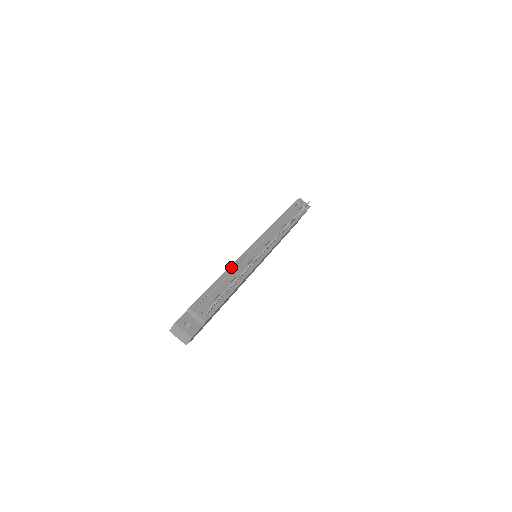
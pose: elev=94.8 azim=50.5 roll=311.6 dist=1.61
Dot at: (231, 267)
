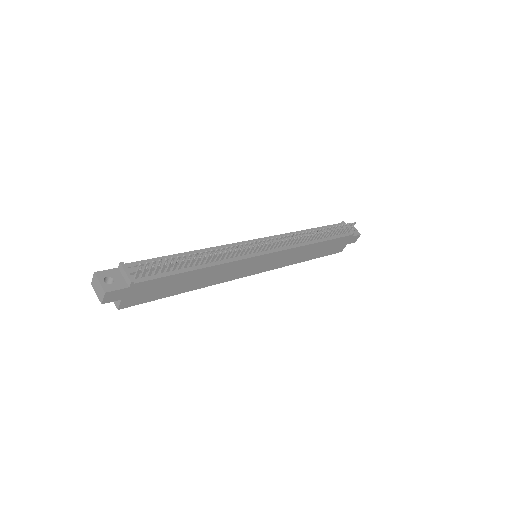
Dot at: (207, 249)
